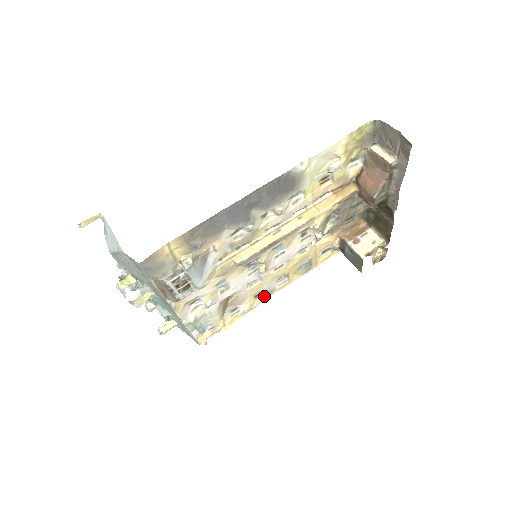
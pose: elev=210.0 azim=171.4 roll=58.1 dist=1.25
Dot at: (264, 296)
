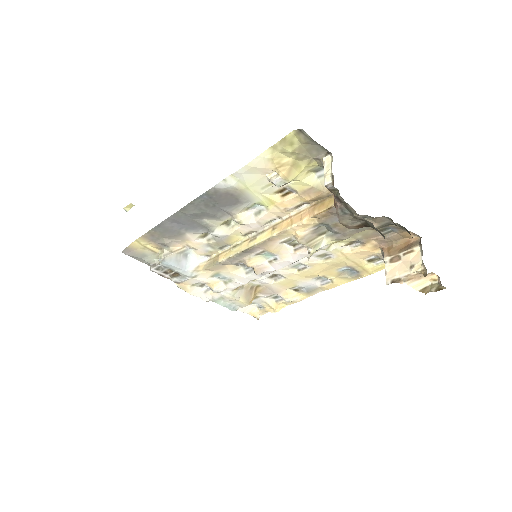
Dot at: (307, 292)
